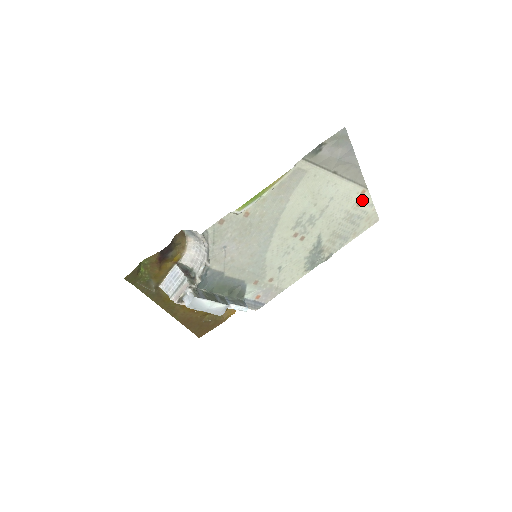
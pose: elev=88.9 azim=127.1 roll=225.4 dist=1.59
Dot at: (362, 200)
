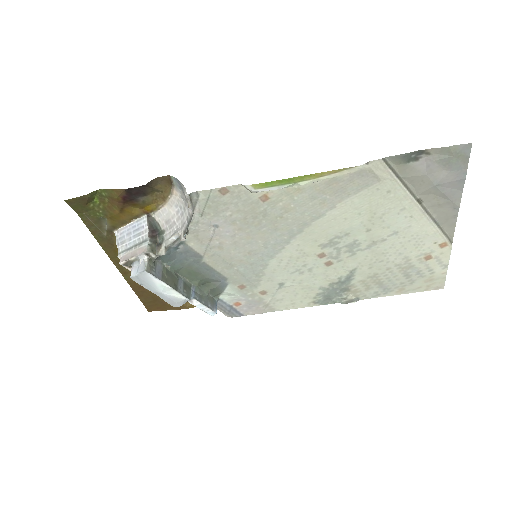
Dot at: (436, 254)
